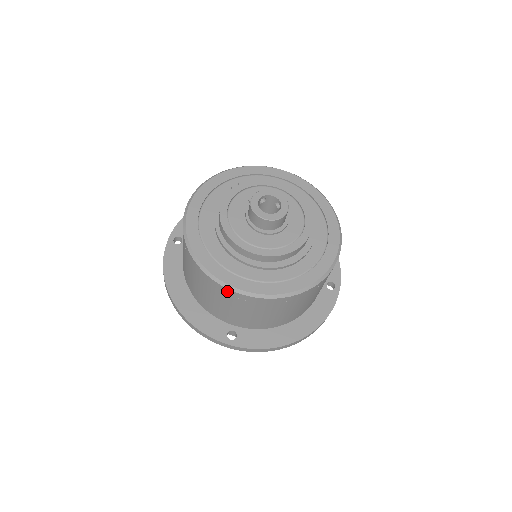
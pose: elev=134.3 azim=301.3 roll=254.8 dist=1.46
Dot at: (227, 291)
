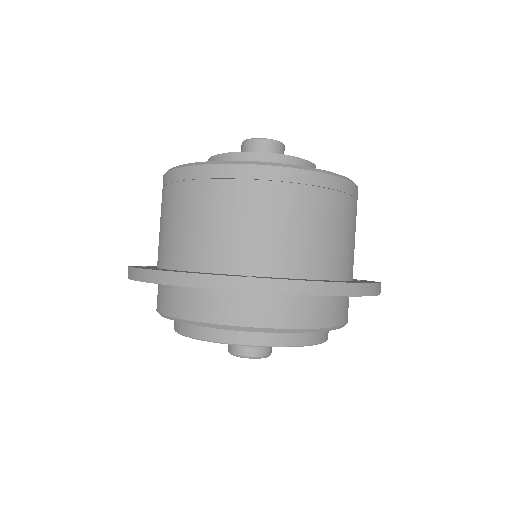
Dot at: (238, 171)
